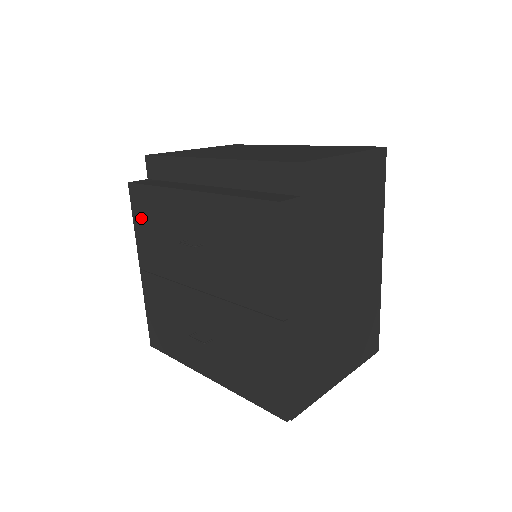
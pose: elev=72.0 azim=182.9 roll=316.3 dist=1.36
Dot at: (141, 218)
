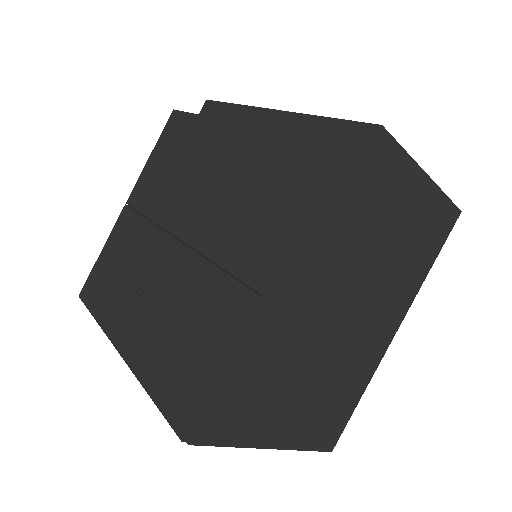
Dot at: (163, 147)
